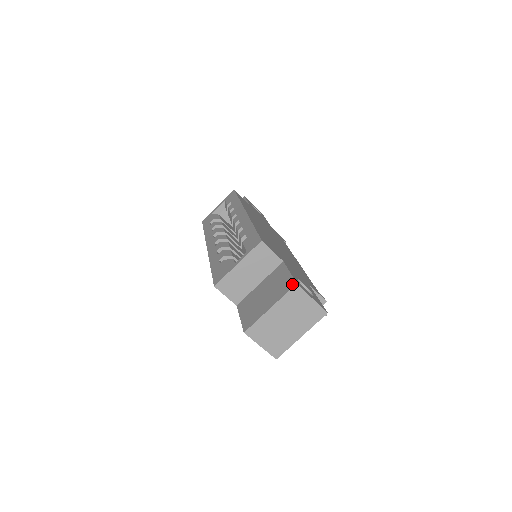
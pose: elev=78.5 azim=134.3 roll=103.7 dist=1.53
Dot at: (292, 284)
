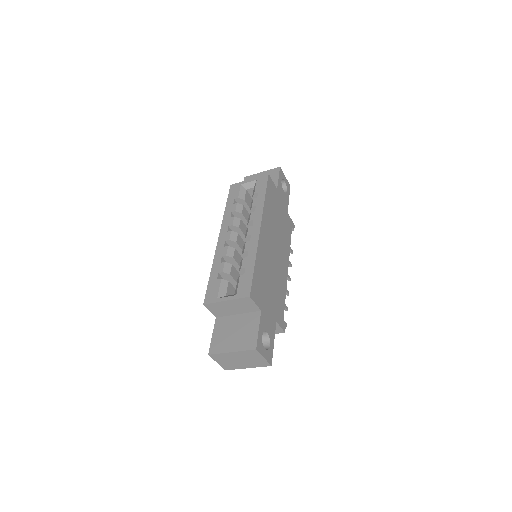
Dot at: (253, 346)
